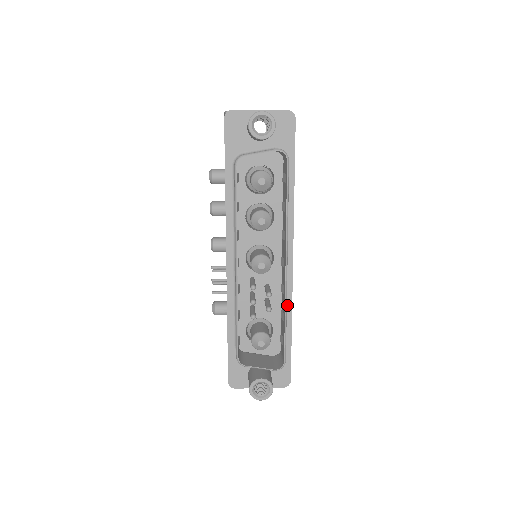
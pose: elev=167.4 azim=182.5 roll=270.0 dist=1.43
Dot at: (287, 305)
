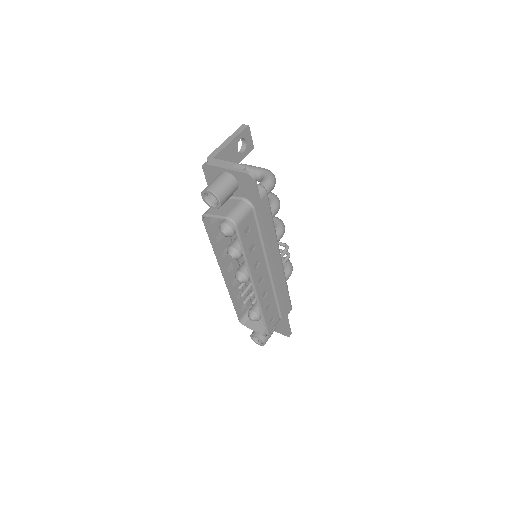
Dot at: (278, 296)
